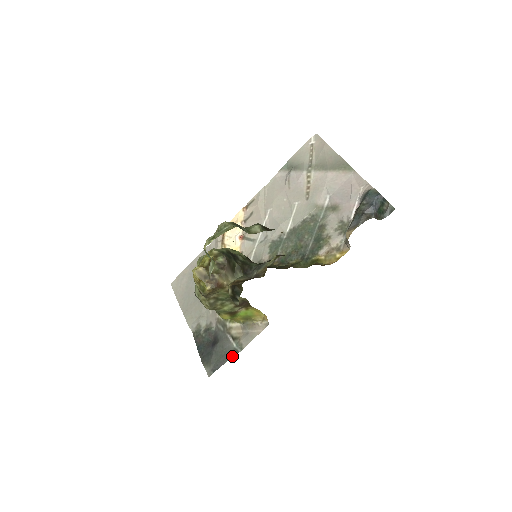
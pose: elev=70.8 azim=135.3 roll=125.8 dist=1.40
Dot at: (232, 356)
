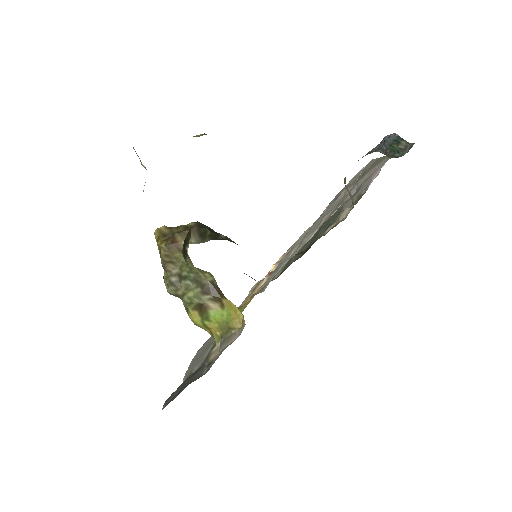
Dot at: occluded
